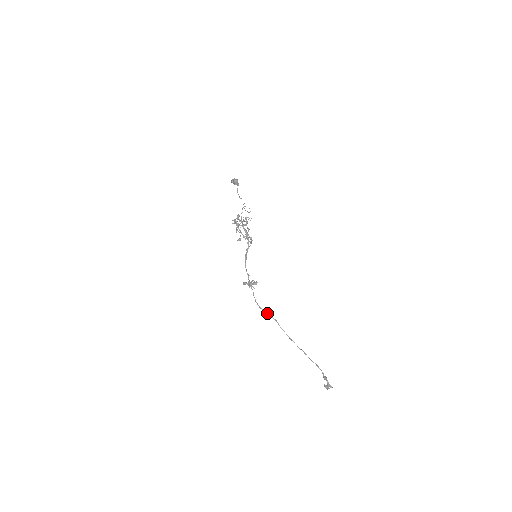
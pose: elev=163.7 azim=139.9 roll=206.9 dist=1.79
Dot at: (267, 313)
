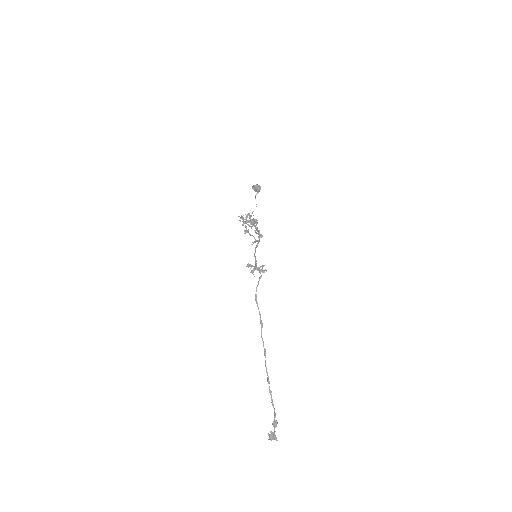
Dot at: (258, 308)
